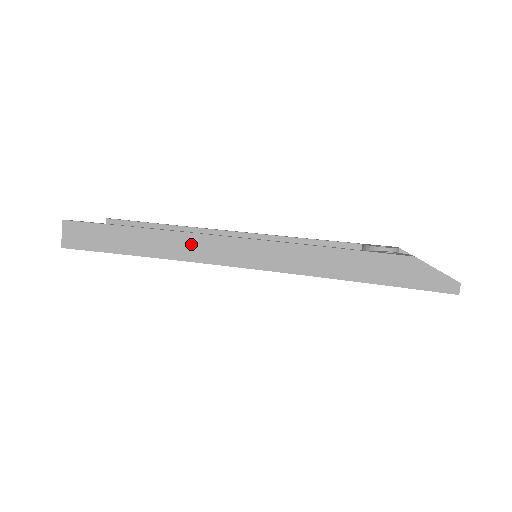
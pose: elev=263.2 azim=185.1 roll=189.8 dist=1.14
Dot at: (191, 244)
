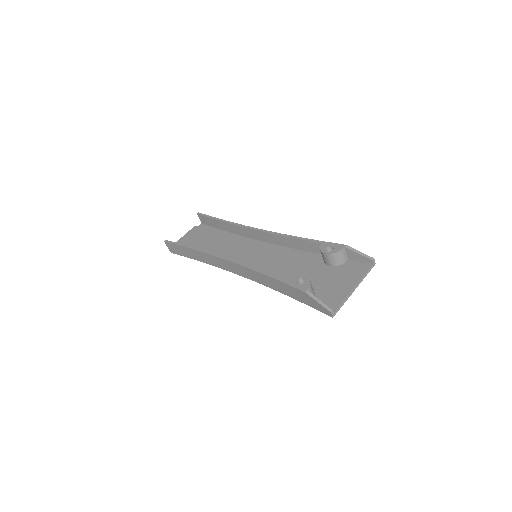
Dot at: (214, 260)
